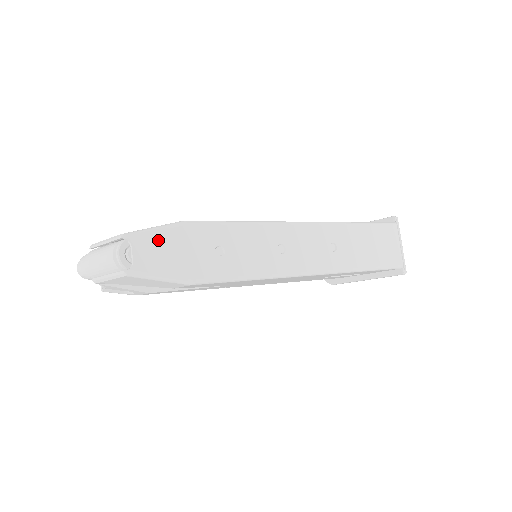
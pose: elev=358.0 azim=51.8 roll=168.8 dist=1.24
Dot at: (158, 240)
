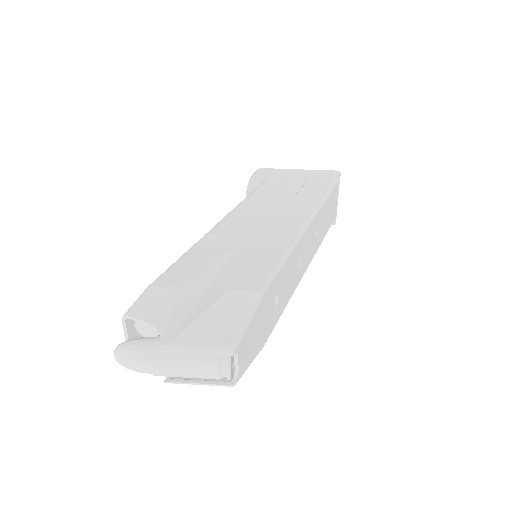
Dot at: (250, 331)
